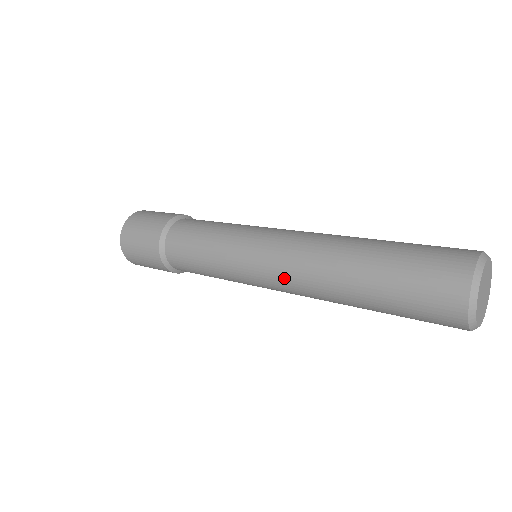
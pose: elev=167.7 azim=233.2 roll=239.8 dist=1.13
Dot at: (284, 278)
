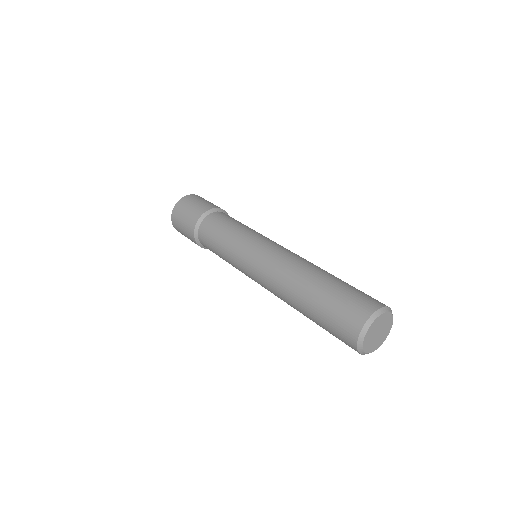
Dot at: (264, 282)
